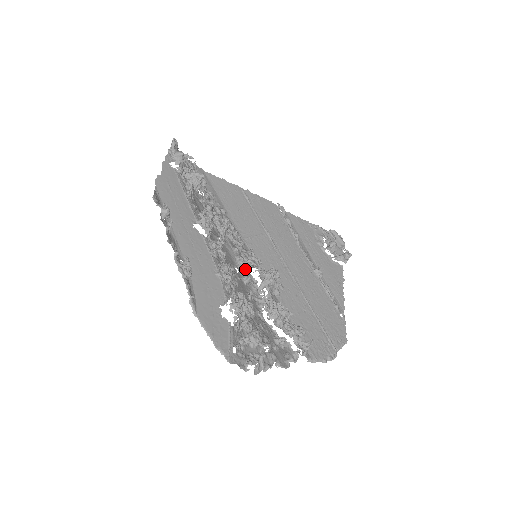
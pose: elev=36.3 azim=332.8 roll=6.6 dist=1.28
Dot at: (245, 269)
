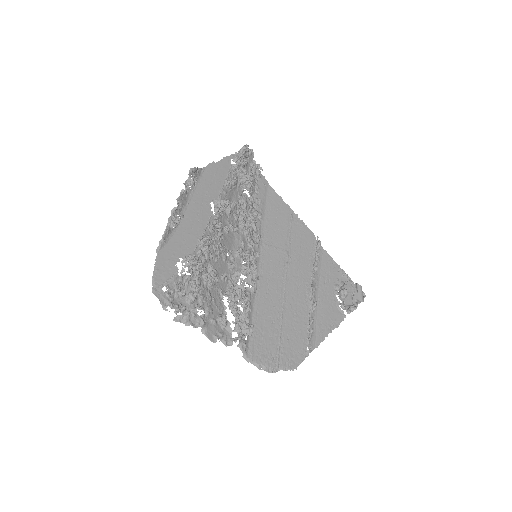
Dot at: (240, 260)
